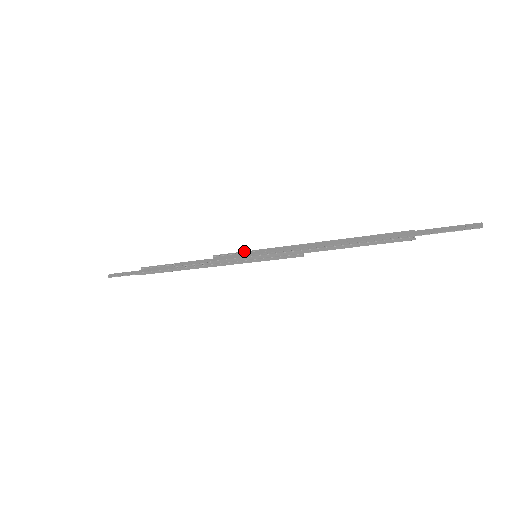
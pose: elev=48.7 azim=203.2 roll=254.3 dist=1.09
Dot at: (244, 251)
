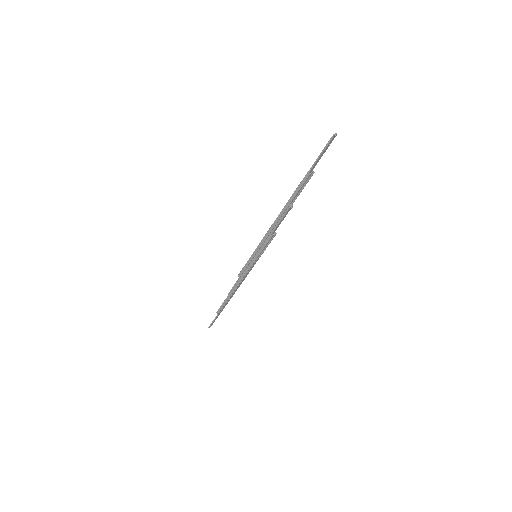
Dot at: occluded
